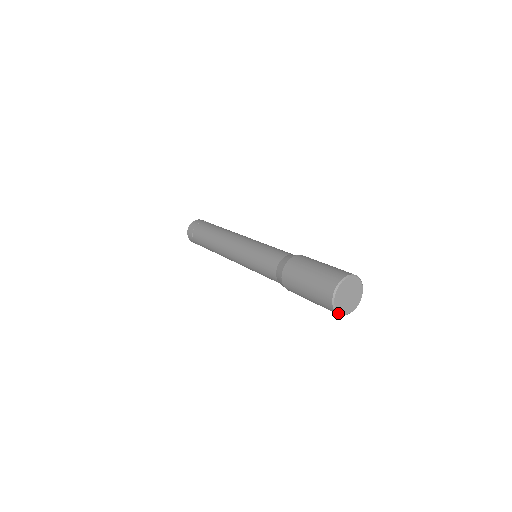
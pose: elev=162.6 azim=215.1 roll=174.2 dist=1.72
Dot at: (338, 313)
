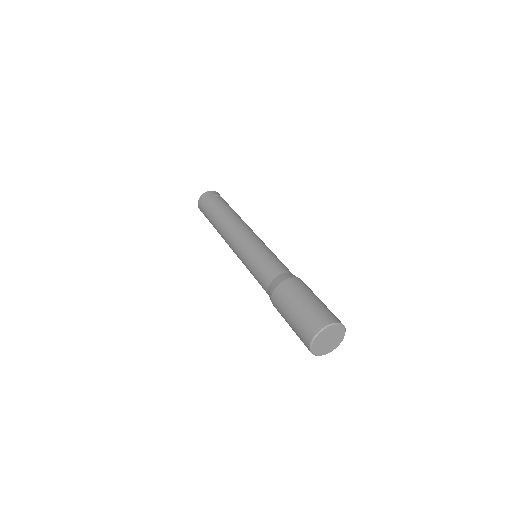
Dot at: (320, 355)
